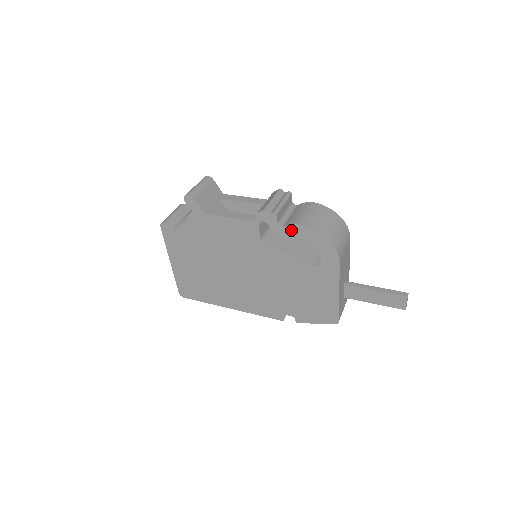
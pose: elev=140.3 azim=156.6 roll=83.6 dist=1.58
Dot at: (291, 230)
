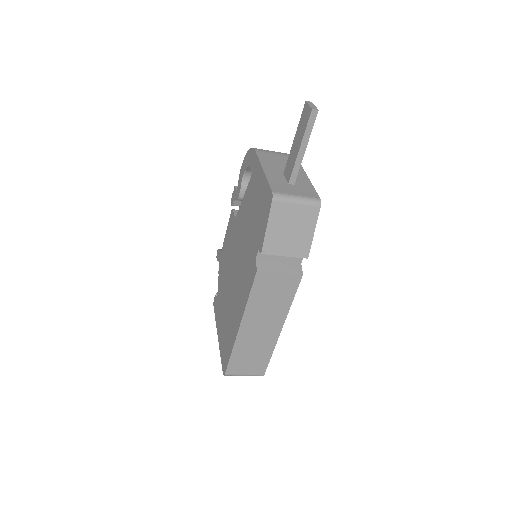
Dot at: (240, 181)
